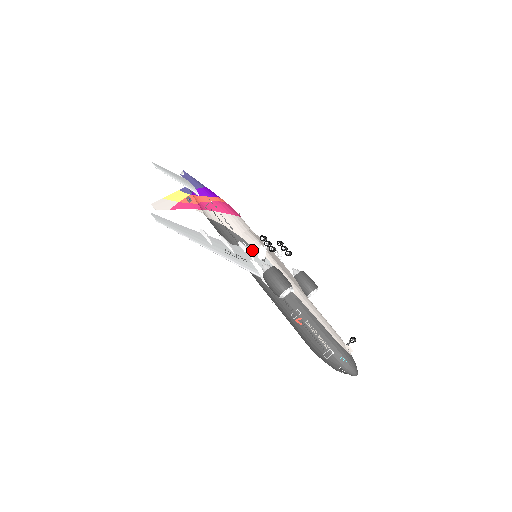
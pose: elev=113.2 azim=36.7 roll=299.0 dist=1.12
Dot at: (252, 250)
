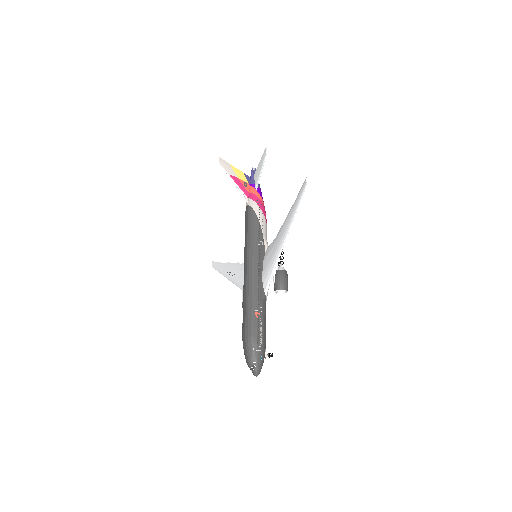
Dot at: occluded
